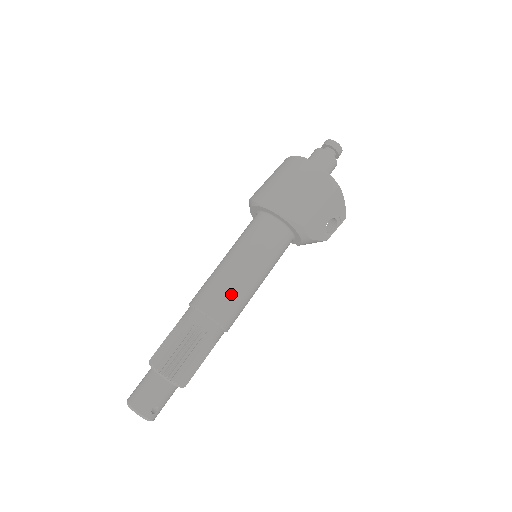
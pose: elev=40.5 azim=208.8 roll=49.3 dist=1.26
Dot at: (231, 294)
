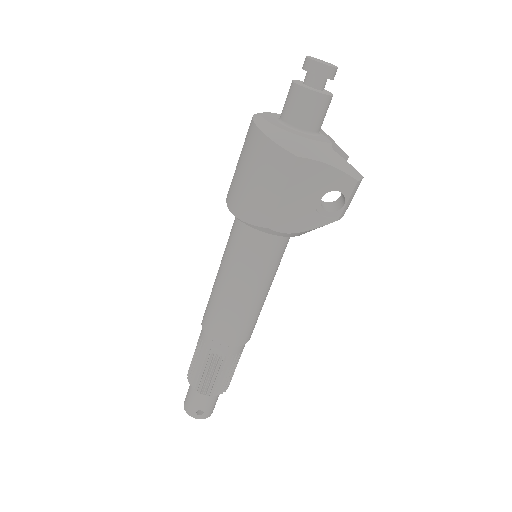
Dot at: (221, 314)
